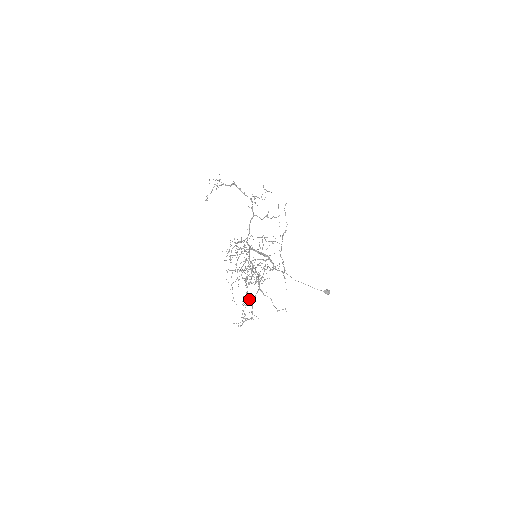
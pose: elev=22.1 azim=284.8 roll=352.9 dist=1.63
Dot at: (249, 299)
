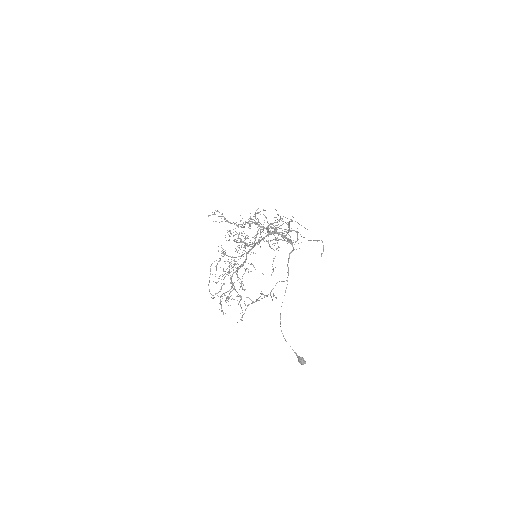
Dot at: occluded
